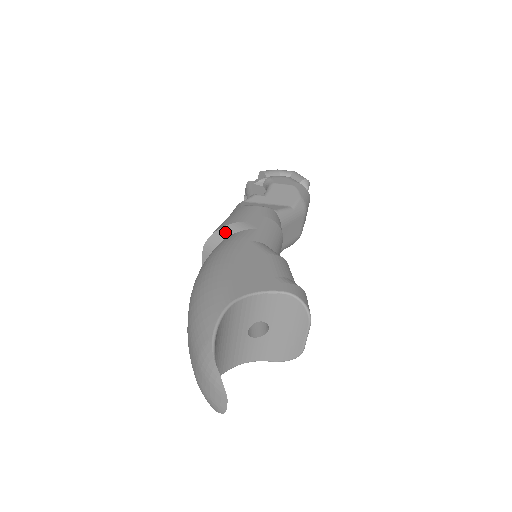
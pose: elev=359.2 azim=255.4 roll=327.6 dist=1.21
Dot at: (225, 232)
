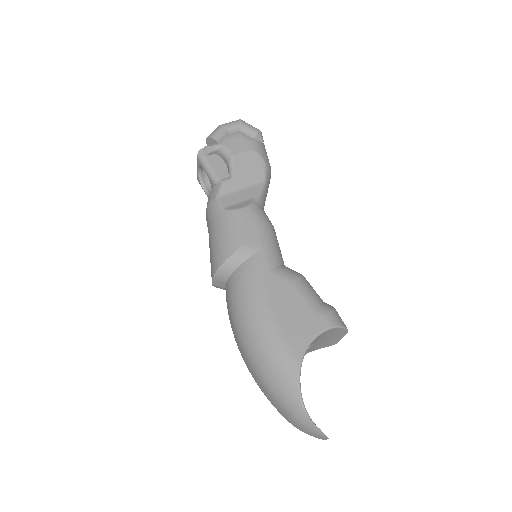
Dot at: (234, 263)
